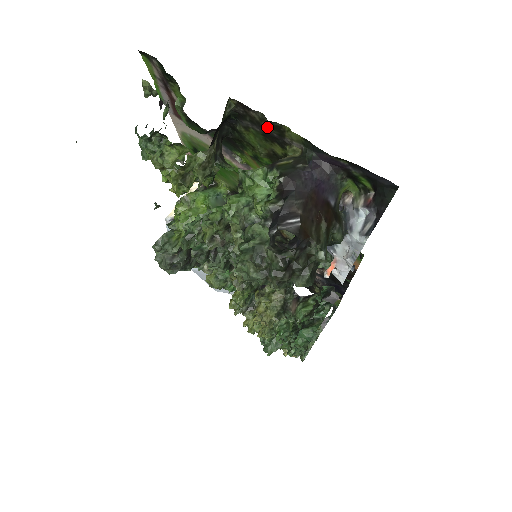
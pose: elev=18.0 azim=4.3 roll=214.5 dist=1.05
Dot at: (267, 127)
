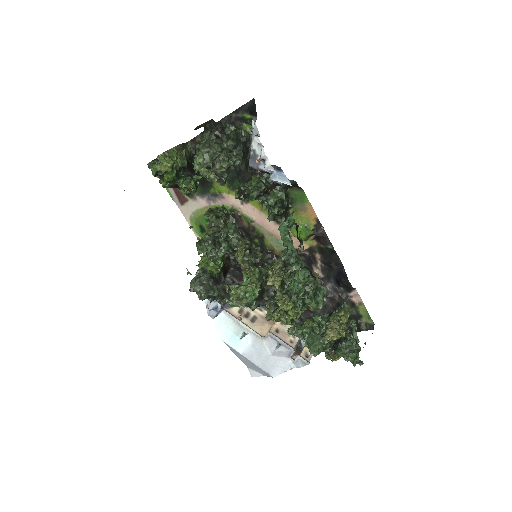
Dot at: occluded
